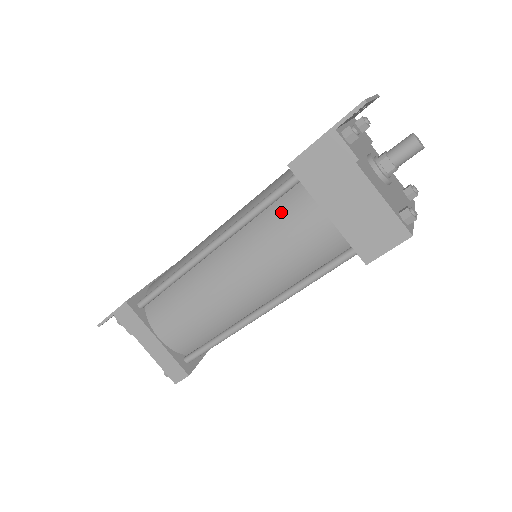
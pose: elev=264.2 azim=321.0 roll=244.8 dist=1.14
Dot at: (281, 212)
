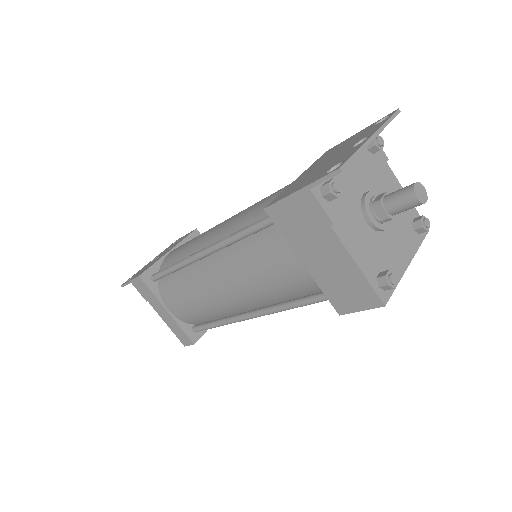
Dot at: (263, 244)
